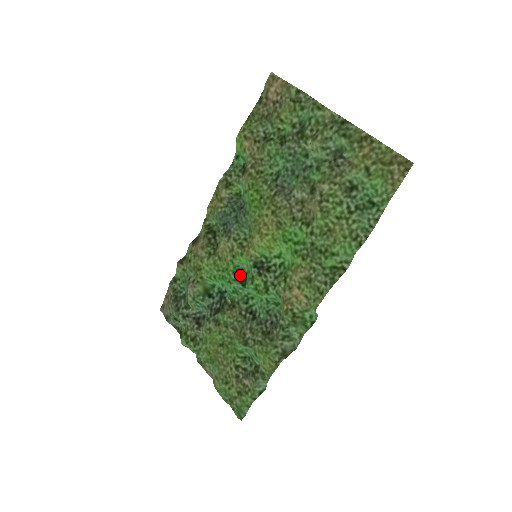
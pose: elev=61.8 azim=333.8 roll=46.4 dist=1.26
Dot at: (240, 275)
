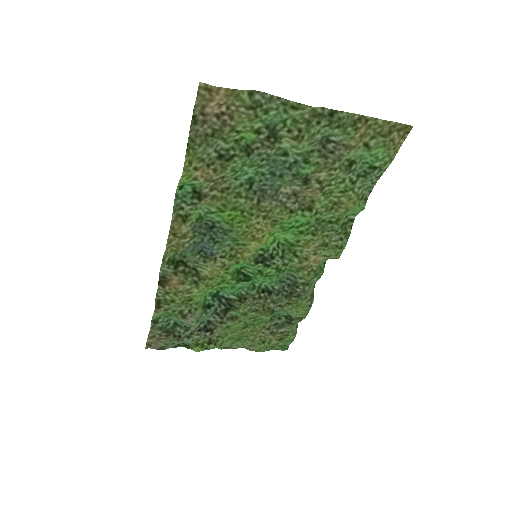
Dot at: (237, 275)
